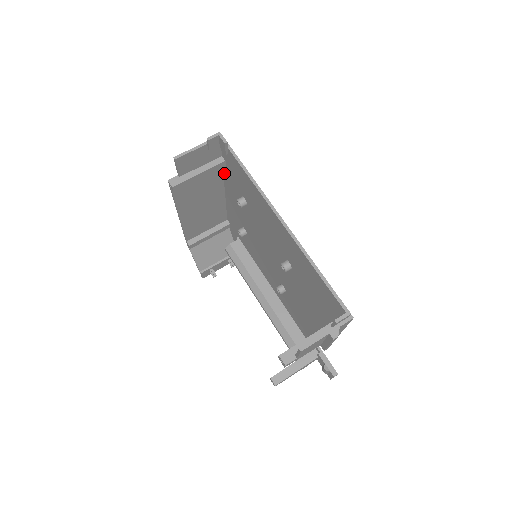
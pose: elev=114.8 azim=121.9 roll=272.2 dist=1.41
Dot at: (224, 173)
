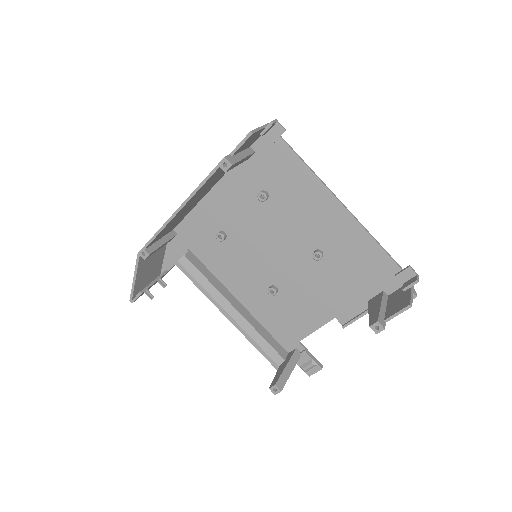
Dot at: (234, 167)
